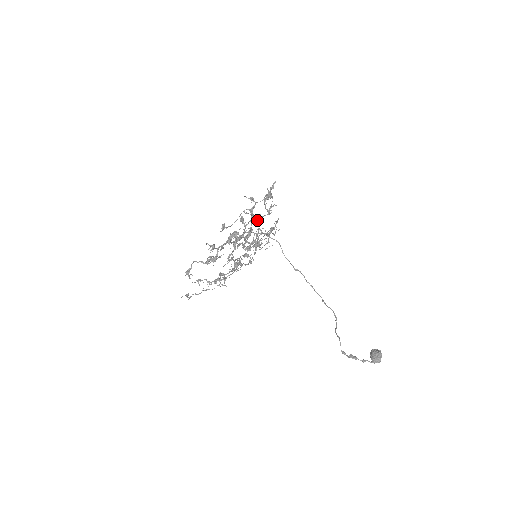
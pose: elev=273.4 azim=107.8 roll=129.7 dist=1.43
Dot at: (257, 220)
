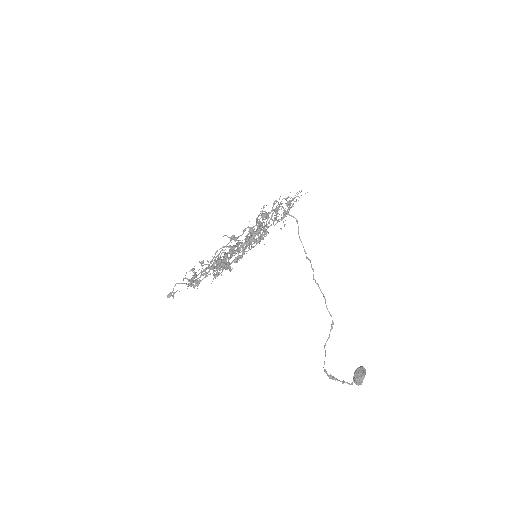
Dot at: occluded
